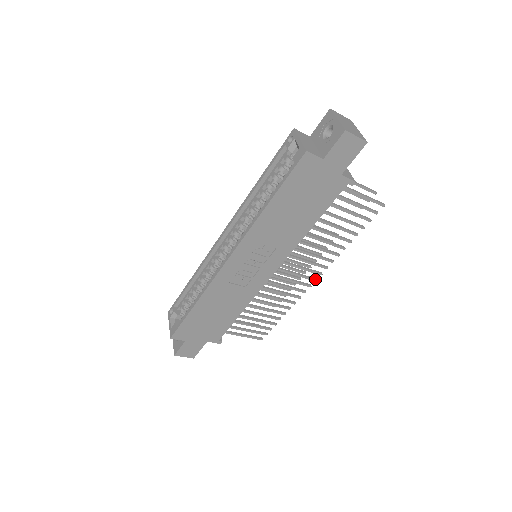
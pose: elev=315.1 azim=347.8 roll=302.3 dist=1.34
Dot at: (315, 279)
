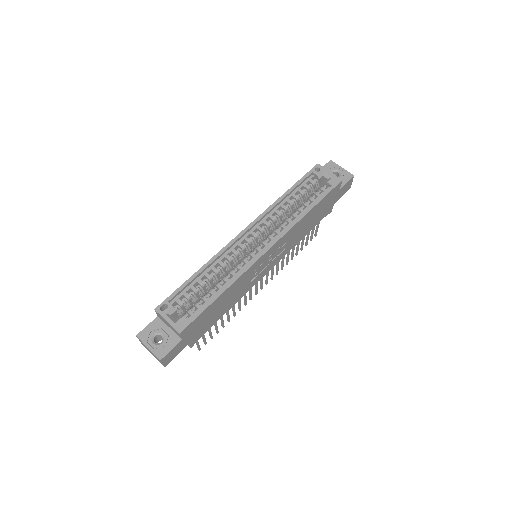
Dot at: (262, 288)
